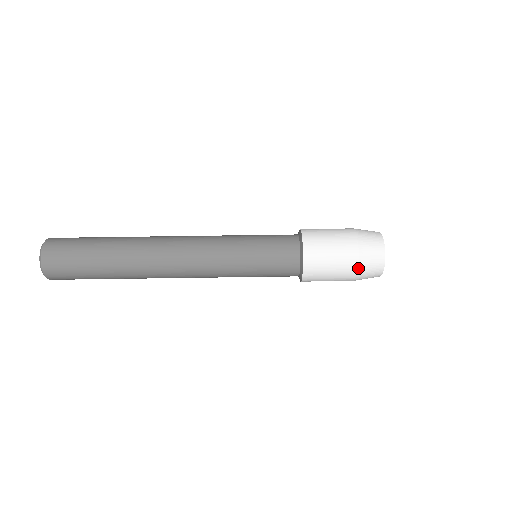
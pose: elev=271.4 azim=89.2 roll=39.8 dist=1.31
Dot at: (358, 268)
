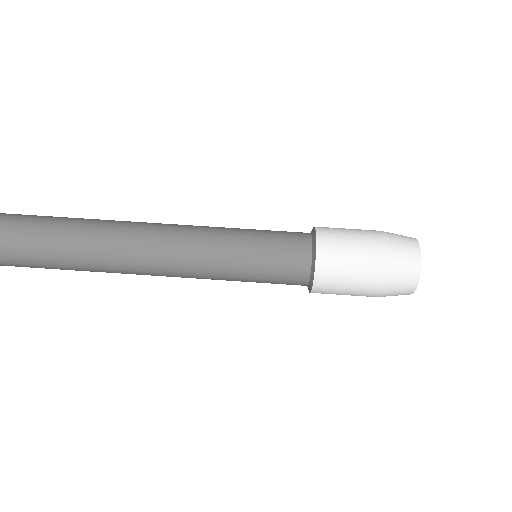
Dot at: (387, 248)
